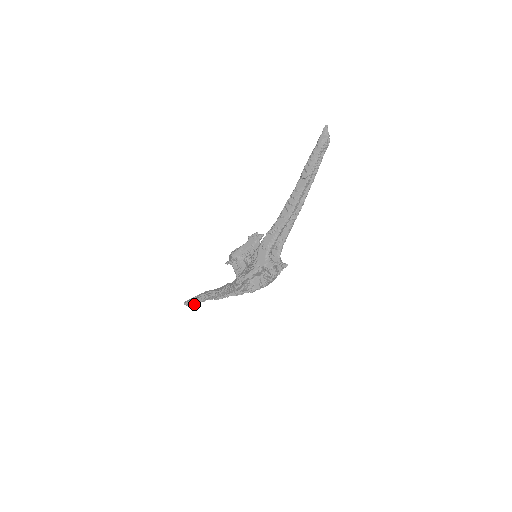
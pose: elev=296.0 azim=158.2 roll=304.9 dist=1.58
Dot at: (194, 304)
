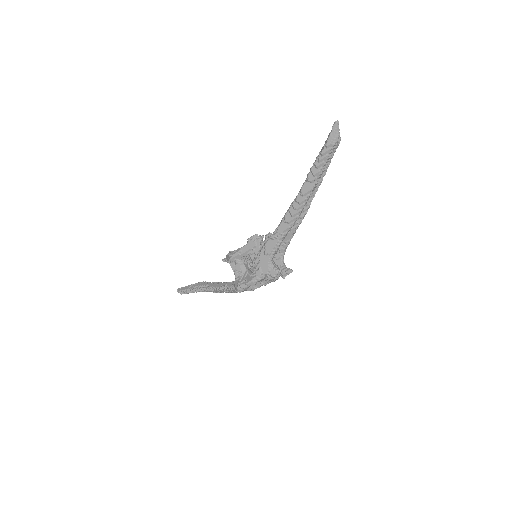
Dot at: occluded
